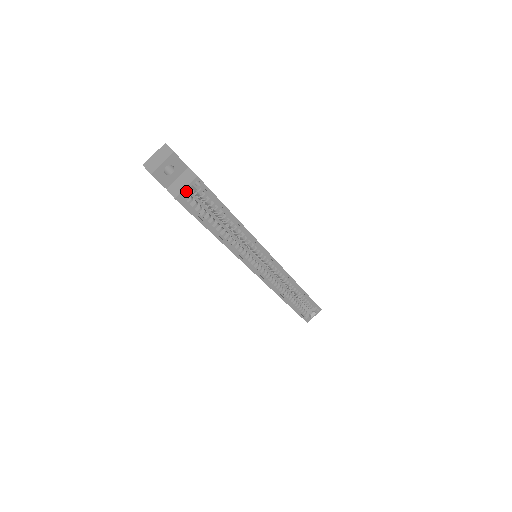
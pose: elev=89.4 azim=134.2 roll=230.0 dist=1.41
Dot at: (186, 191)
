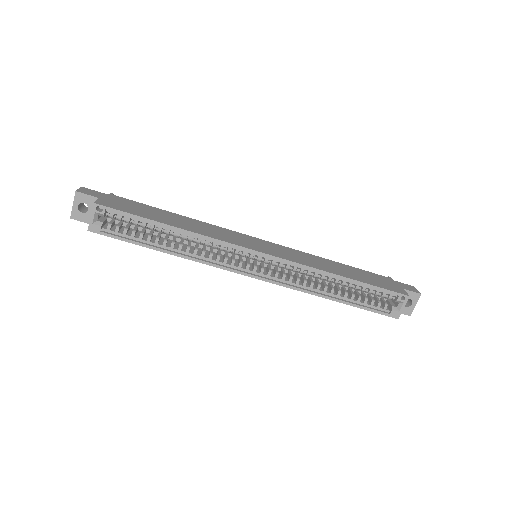
Dot at: (97, 220)
